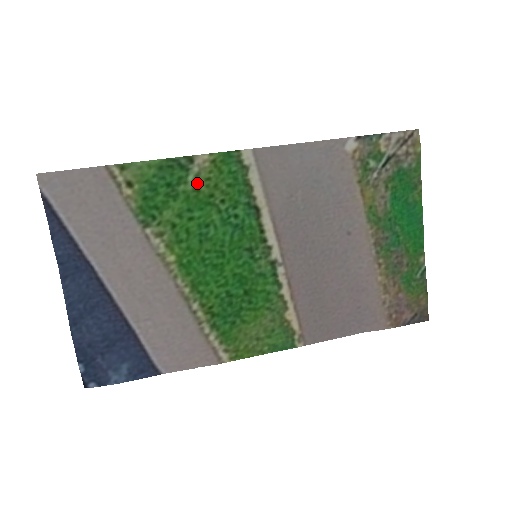
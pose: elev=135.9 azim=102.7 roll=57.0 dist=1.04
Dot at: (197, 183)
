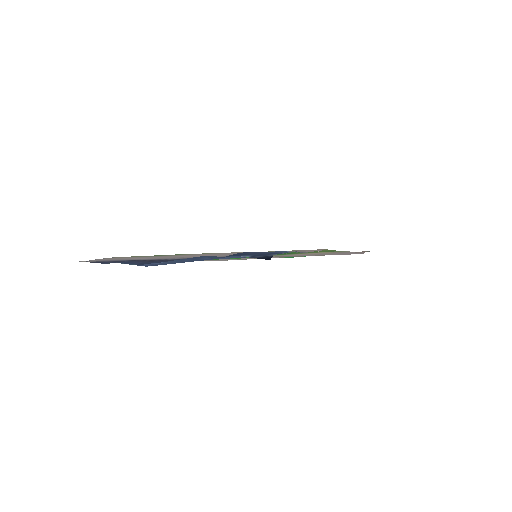
Dot at: occluded
